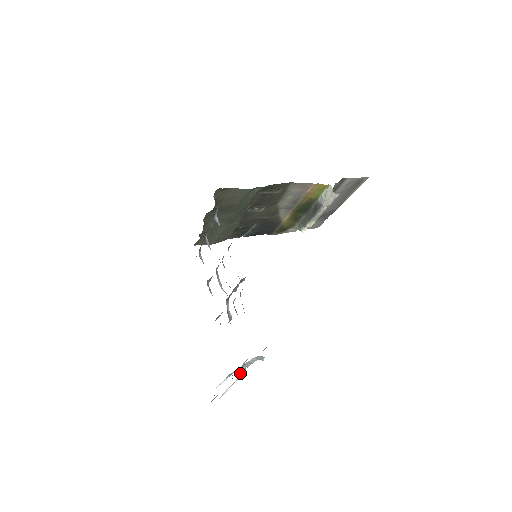
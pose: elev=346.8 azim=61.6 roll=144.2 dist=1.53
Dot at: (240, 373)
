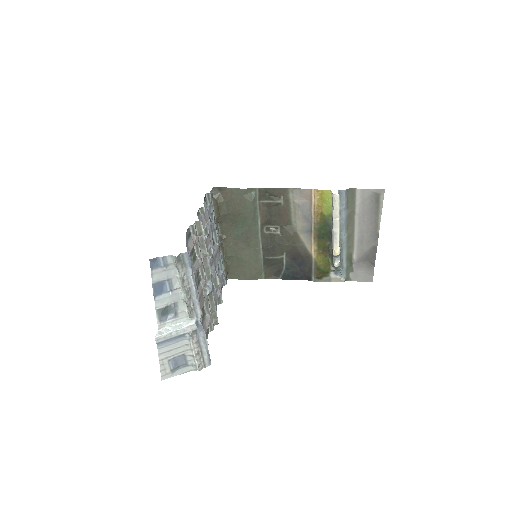
Dot at: (188, 324)
